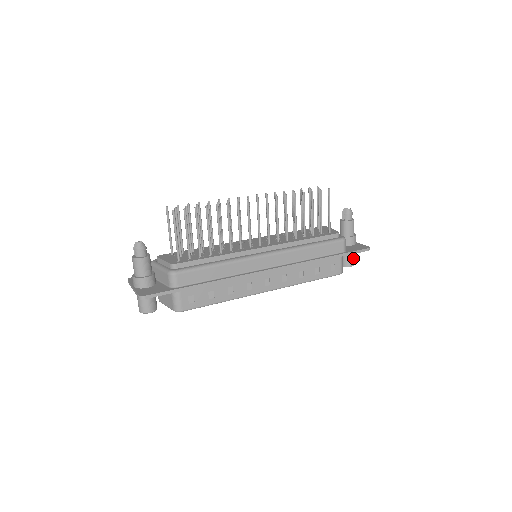
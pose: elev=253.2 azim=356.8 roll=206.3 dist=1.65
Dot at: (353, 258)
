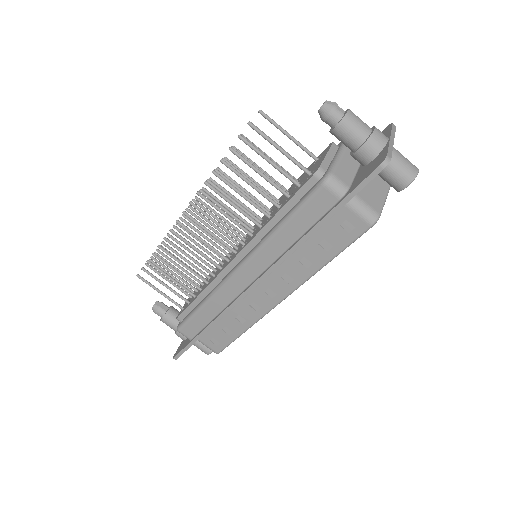
Dot at: (398, 172)
